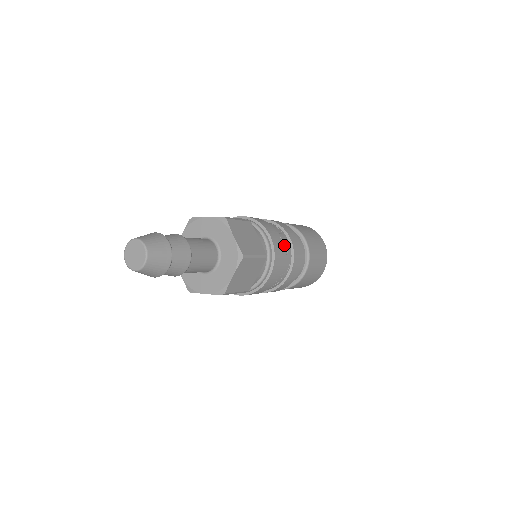
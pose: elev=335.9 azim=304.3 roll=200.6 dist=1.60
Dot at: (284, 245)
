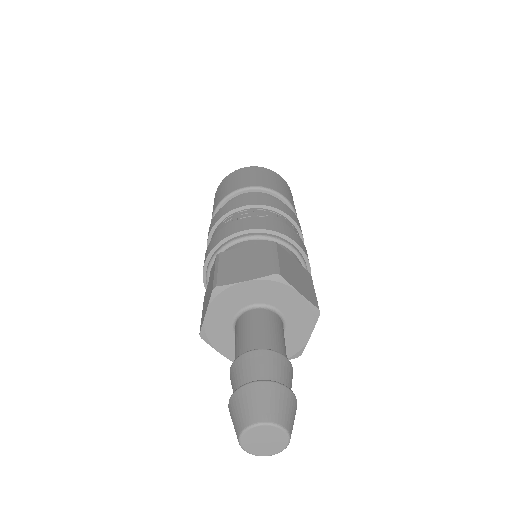
Dot at: occluded
